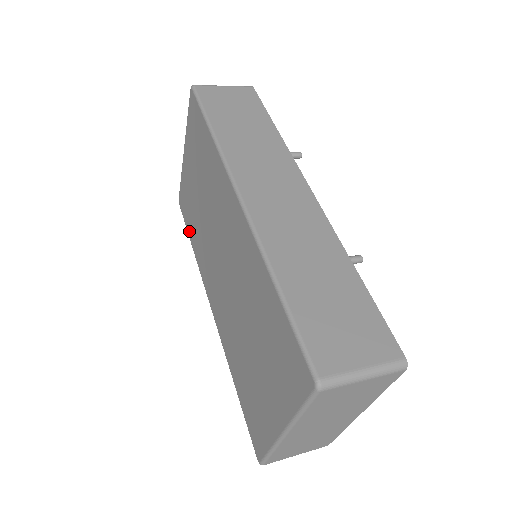
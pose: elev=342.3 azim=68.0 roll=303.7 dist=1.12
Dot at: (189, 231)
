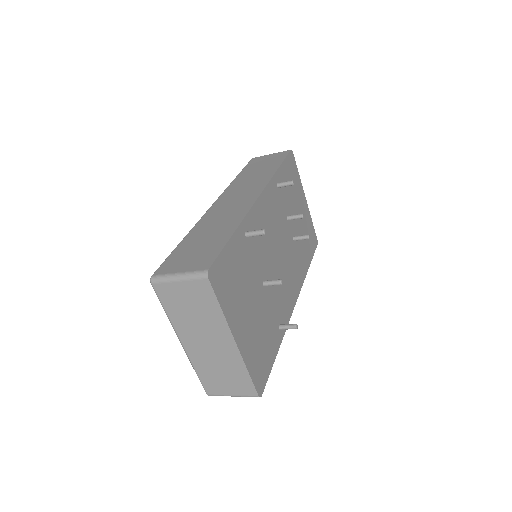
Dot at: occluded
